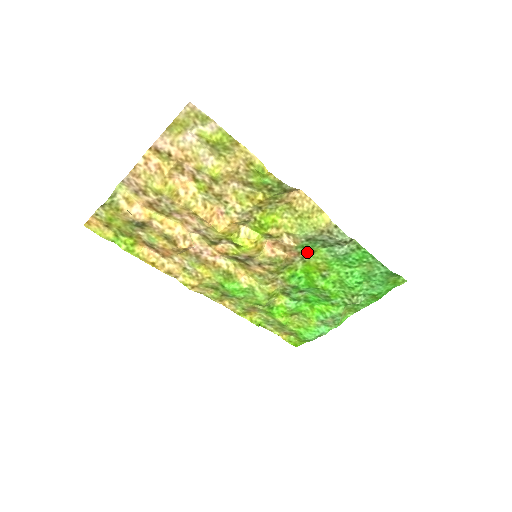
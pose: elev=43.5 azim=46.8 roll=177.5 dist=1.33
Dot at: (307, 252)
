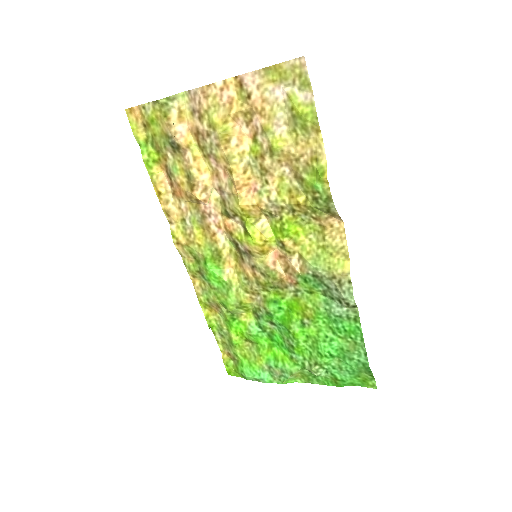
Dot at: (305, 288)
